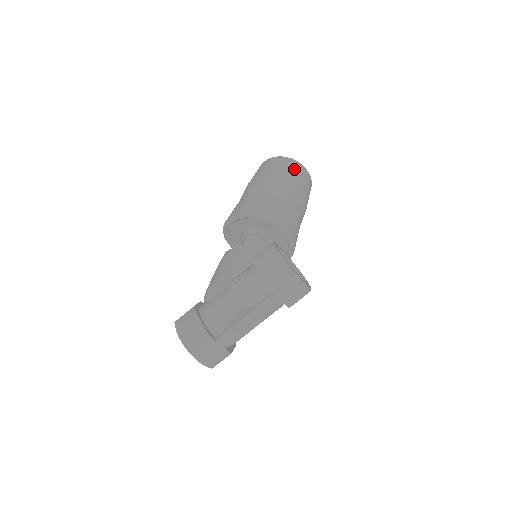
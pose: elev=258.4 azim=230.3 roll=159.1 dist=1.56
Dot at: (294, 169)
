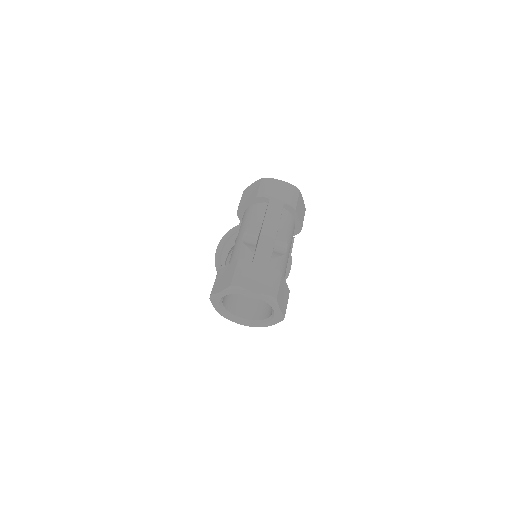
Dot at: occluded
